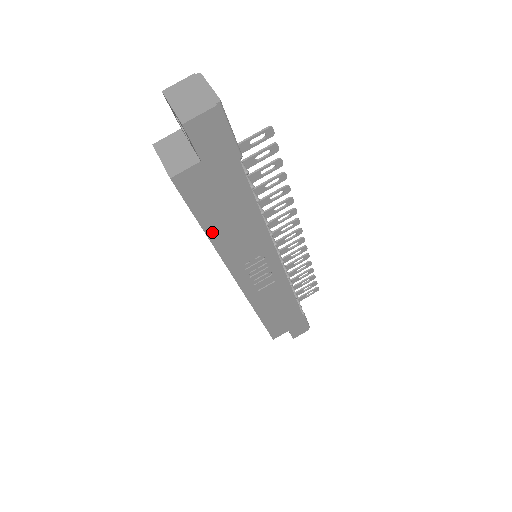
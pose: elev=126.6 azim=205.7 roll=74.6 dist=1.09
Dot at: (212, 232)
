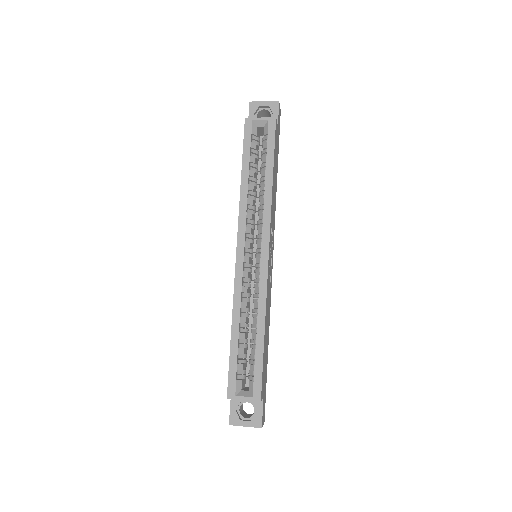
Dot at: (273, 177)
